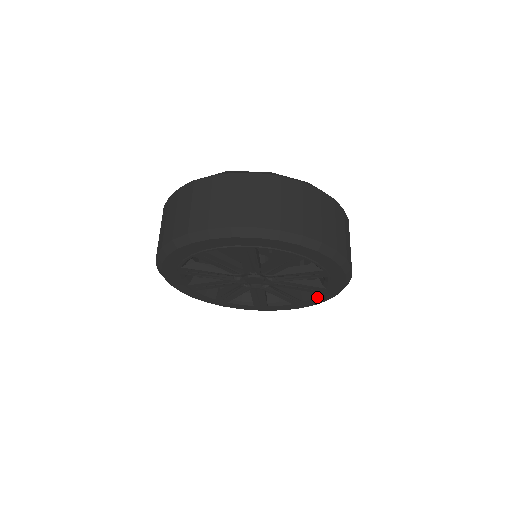
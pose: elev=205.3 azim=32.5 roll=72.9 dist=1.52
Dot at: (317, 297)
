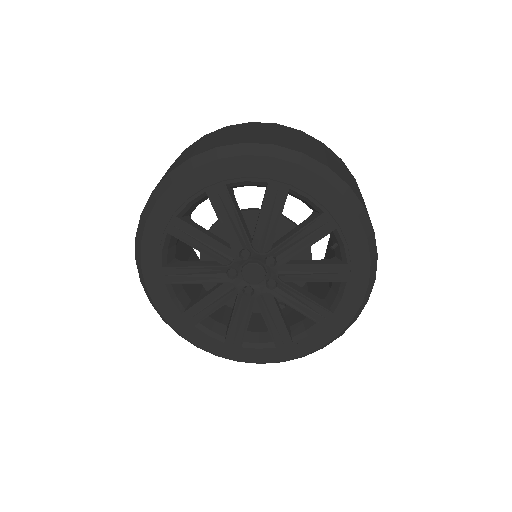
Dot at: (262, 350)
